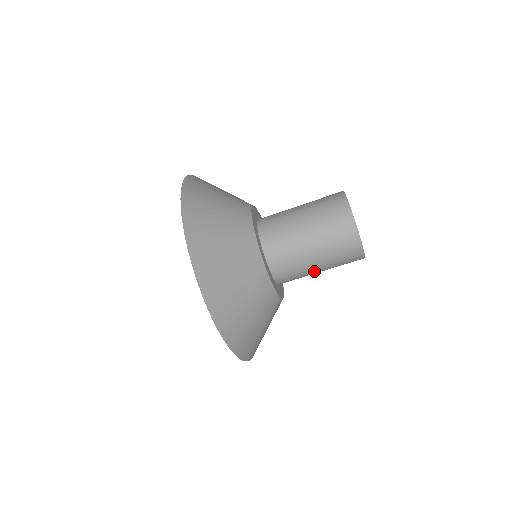
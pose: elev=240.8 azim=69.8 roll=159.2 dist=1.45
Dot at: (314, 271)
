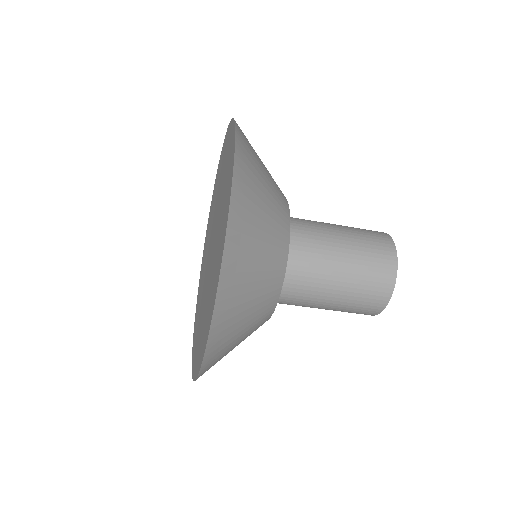
Dot at: occluded
